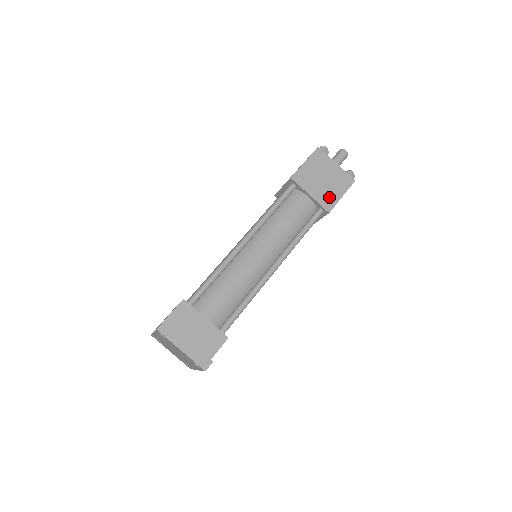
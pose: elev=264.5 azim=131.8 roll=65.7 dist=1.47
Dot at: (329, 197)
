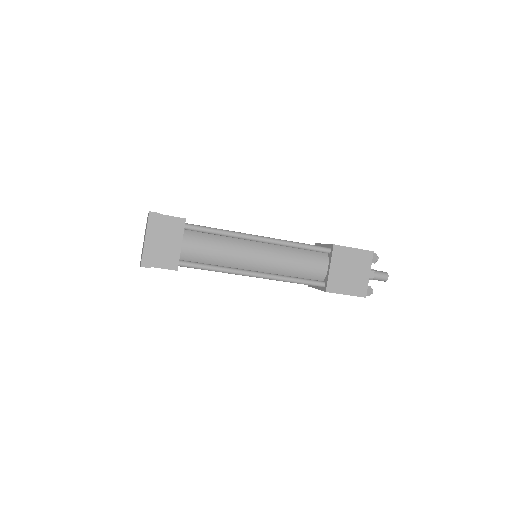
Dot at: (339, 284)
